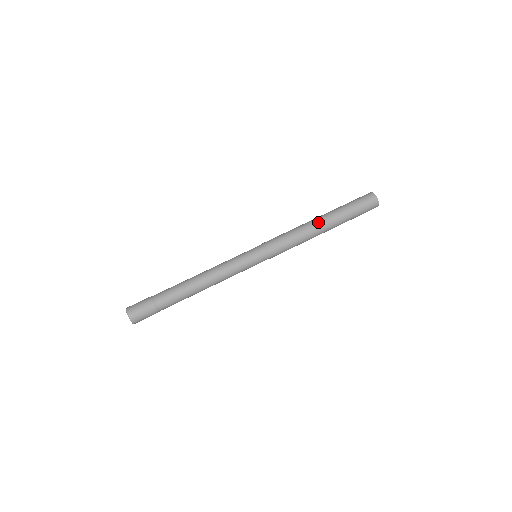
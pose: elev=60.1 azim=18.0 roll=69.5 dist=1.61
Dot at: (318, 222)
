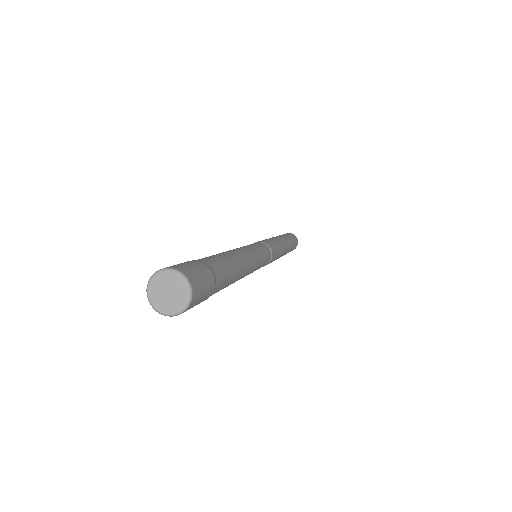
Dot at: (279, 237)
